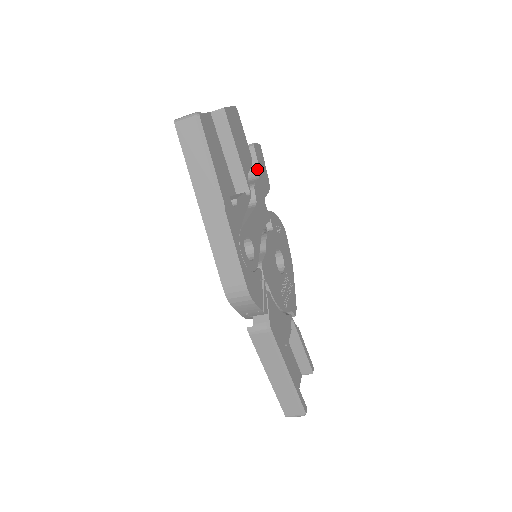
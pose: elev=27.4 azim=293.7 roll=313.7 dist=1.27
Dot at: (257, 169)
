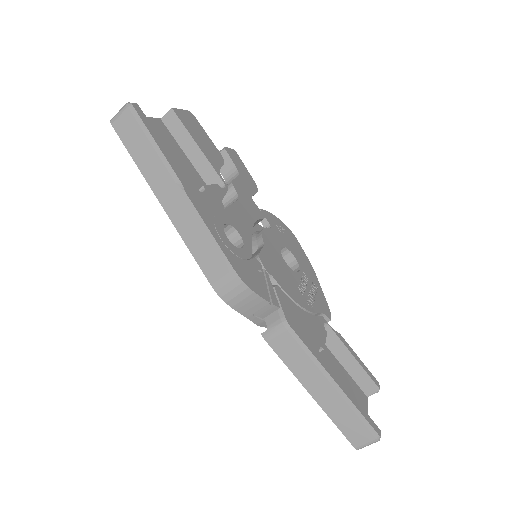
Dot at: (235, 171)
